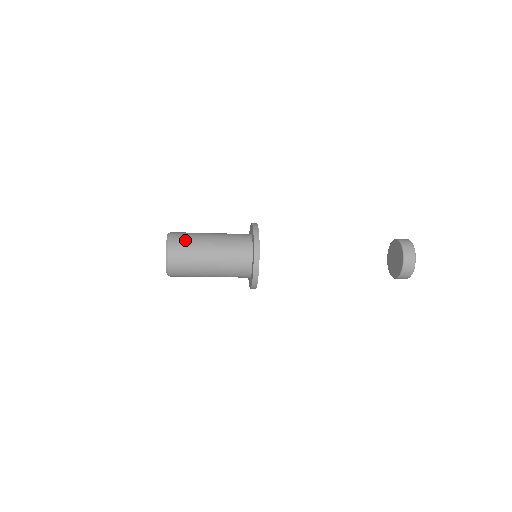
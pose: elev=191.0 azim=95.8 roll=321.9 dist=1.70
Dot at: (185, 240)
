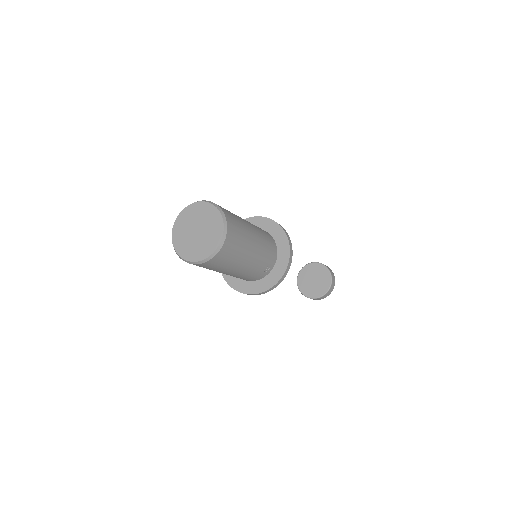
Dot at: (233, 215)
